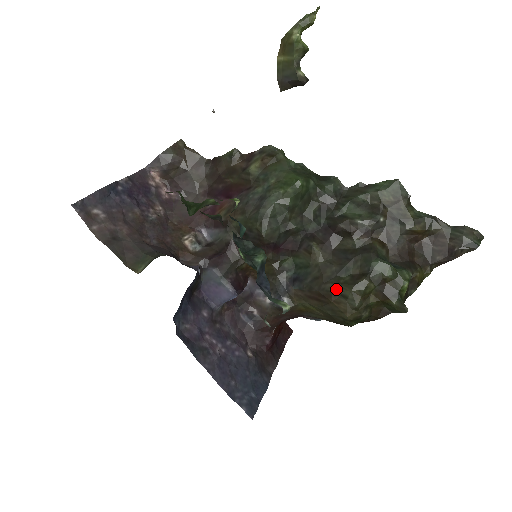
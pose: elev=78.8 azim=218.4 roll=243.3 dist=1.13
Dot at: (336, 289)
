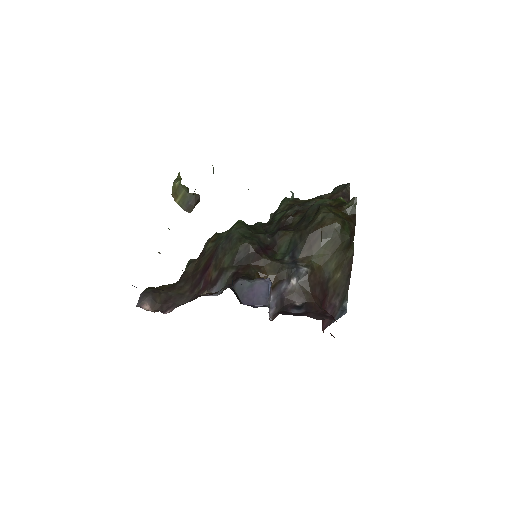
Dot at: (315, 222)
